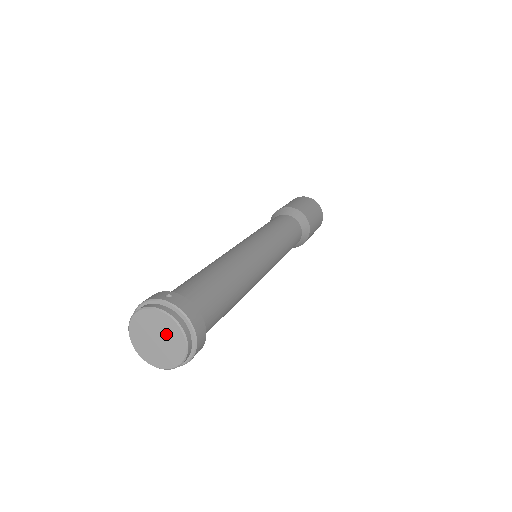
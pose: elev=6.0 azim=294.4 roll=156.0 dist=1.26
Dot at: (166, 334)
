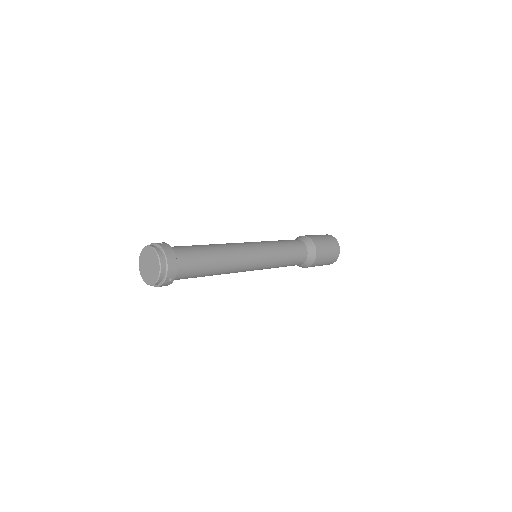
Dot at: (153, 262)
